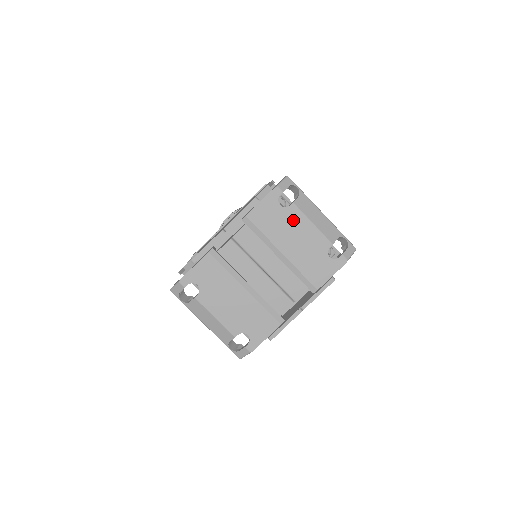
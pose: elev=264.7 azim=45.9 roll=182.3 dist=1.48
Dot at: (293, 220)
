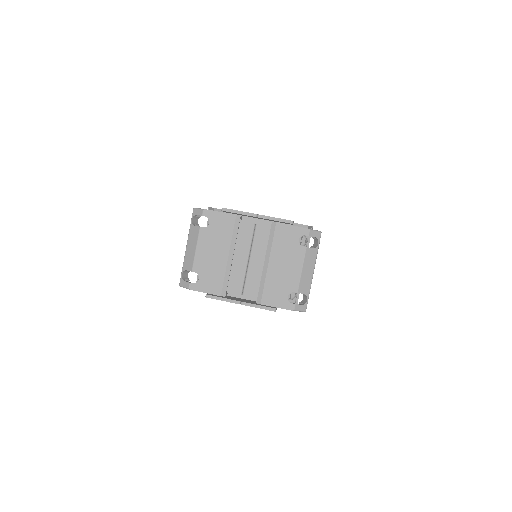
Dot at: (295, 255)
